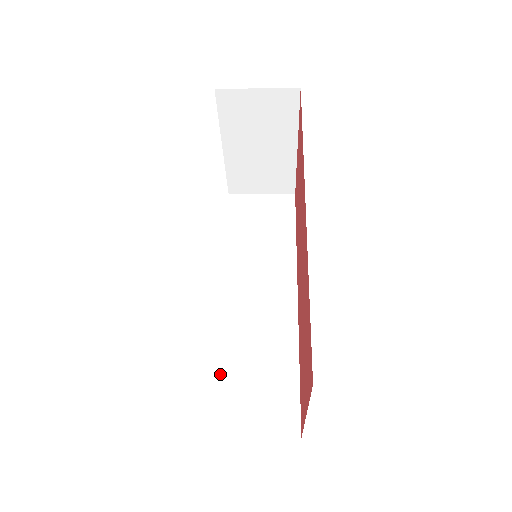
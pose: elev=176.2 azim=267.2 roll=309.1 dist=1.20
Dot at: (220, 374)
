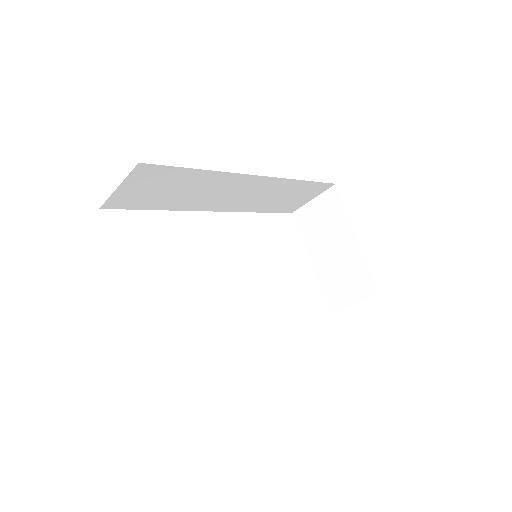
Dot at: occluded
